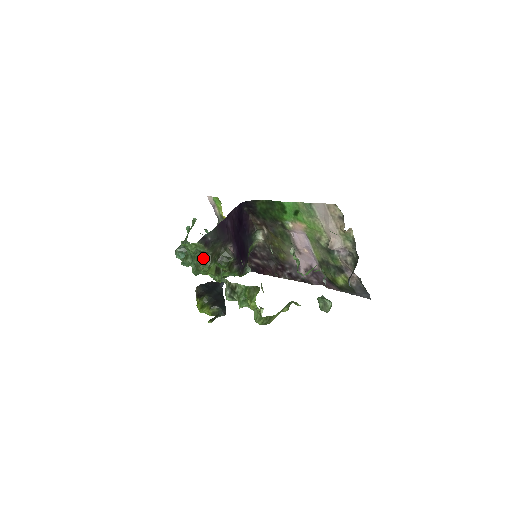
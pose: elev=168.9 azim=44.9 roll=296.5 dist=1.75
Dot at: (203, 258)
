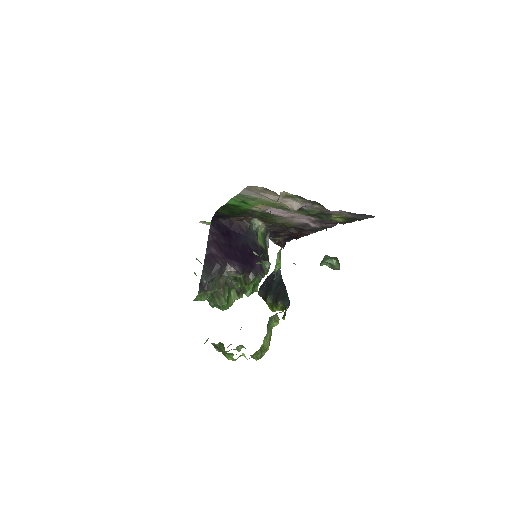
Dot at: (216, 298)
